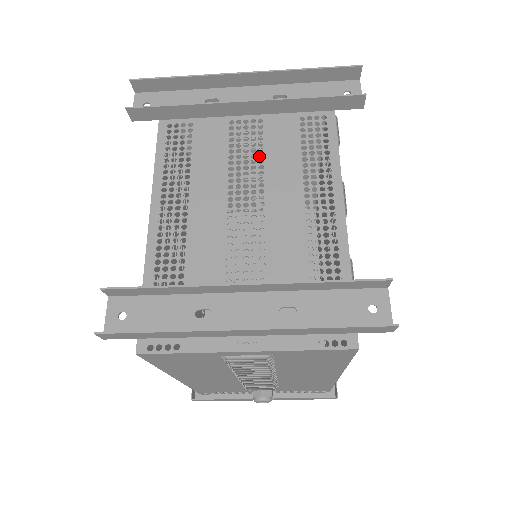
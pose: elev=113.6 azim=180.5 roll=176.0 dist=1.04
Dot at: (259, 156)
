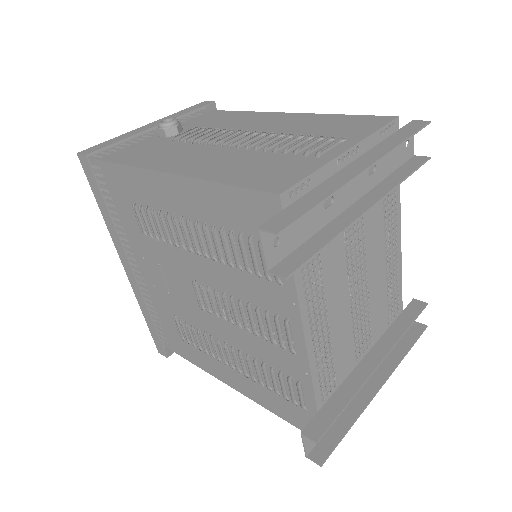
Dot at: (236, 138)
